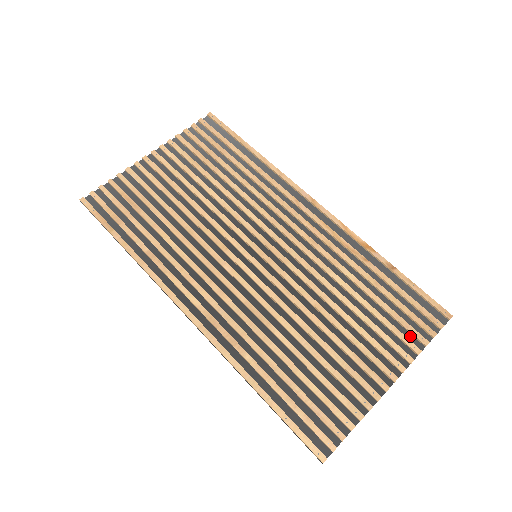
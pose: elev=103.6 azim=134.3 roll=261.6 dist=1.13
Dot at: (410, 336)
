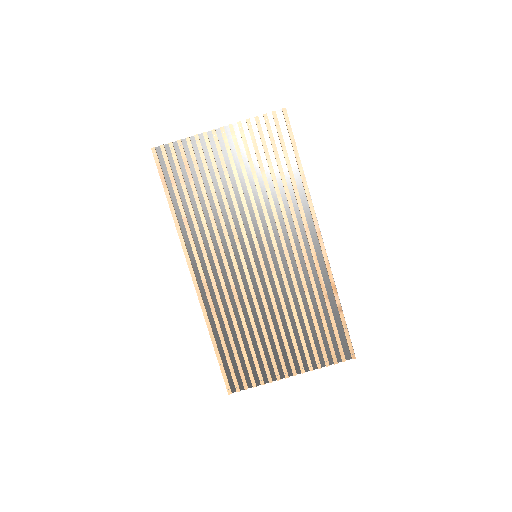
Dot at: (321, 356)
